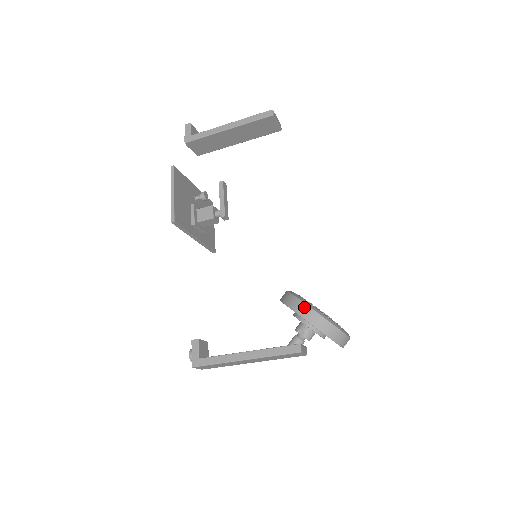
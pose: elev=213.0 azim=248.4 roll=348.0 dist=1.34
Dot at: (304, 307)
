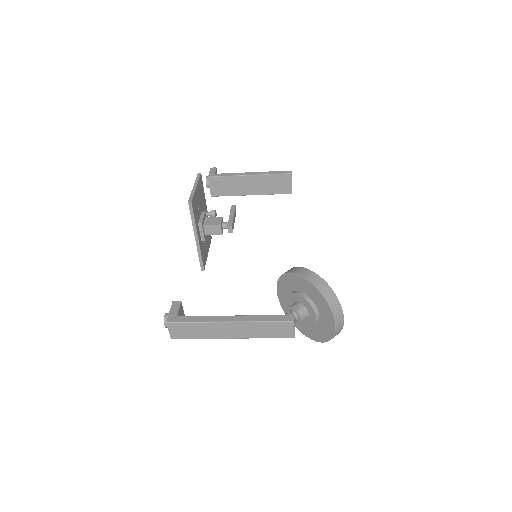
Dot at: (309, 272)
